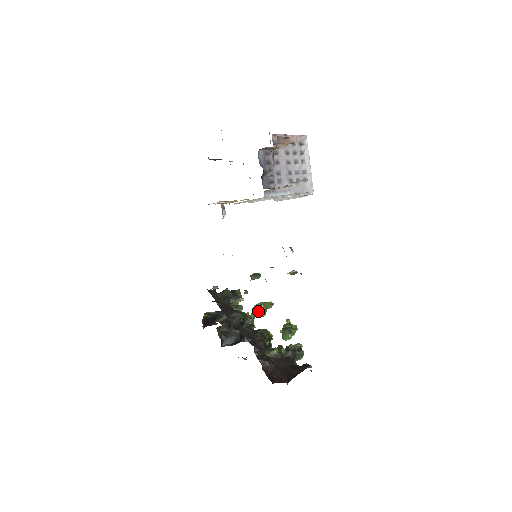
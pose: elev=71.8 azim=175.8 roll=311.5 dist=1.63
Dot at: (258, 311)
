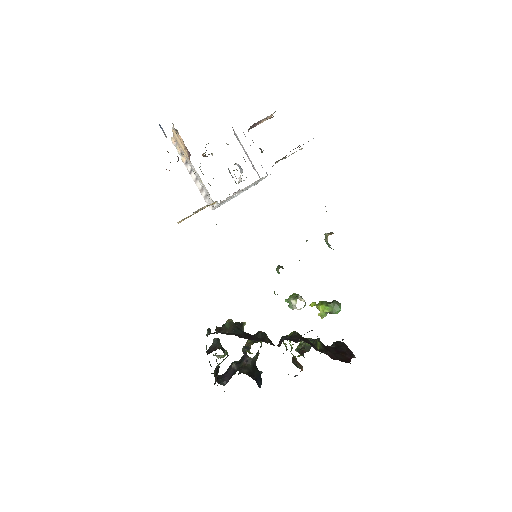
Dot at: (303, 301)
